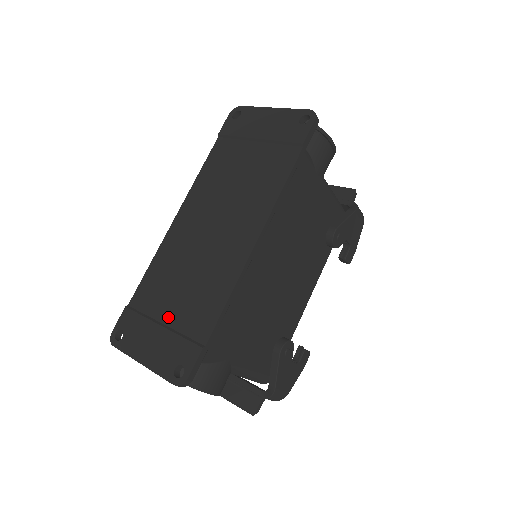
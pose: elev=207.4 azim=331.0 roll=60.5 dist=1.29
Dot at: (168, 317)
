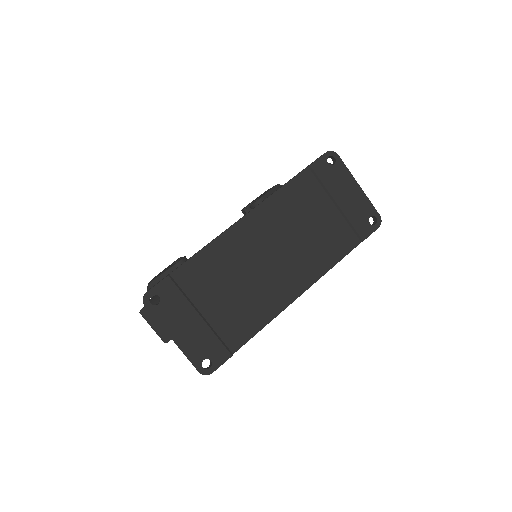
Dot at: (208, 311)
